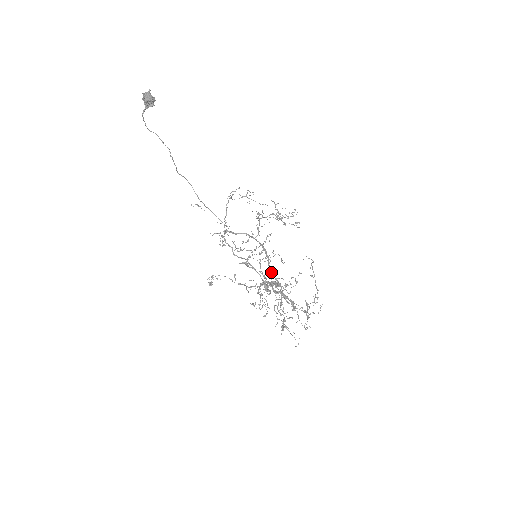
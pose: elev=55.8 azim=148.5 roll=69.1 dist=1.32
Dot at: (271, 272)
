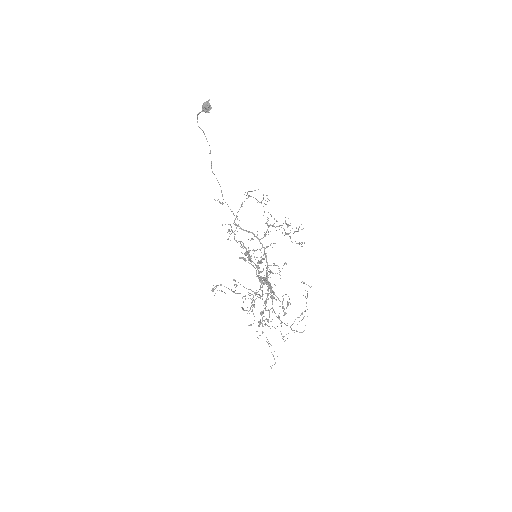
Dot at: occluded
